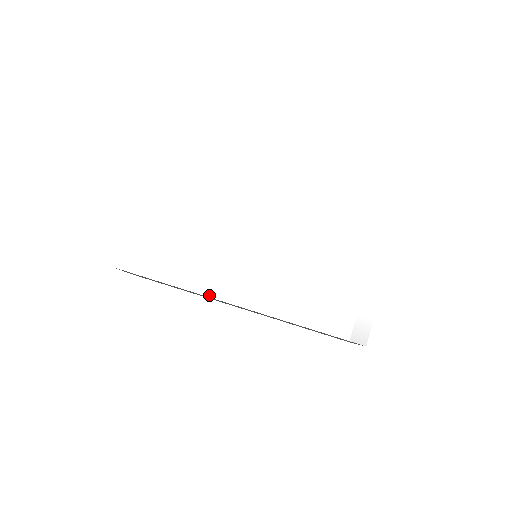
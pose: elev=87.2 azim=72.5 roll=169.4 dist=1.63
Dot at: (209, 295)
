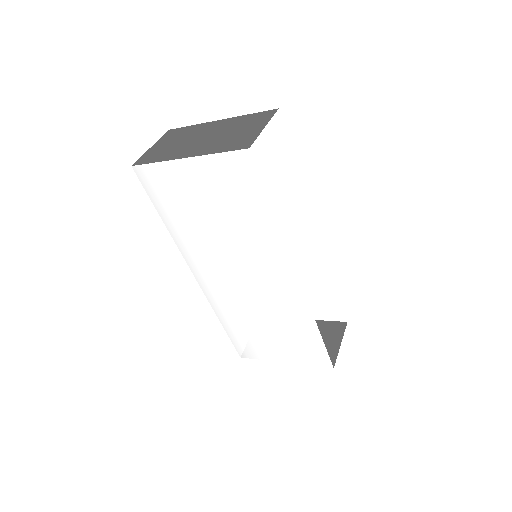
Dot at: (183, 253)
